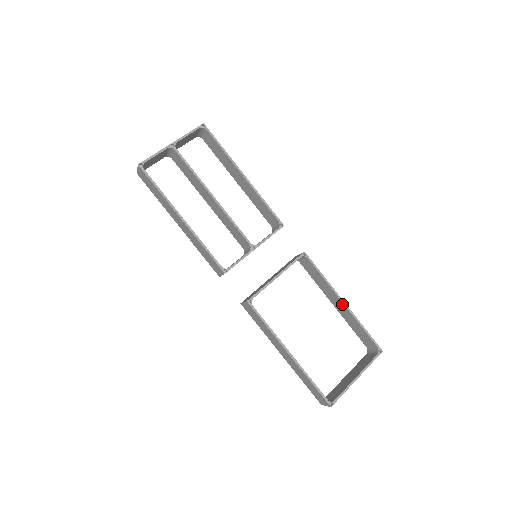
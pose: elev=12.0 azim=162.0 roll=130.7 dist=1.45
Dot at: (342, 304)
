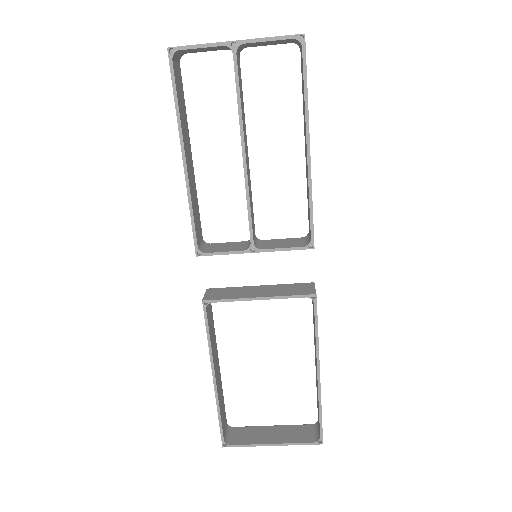
Dot at: (317, 373)
